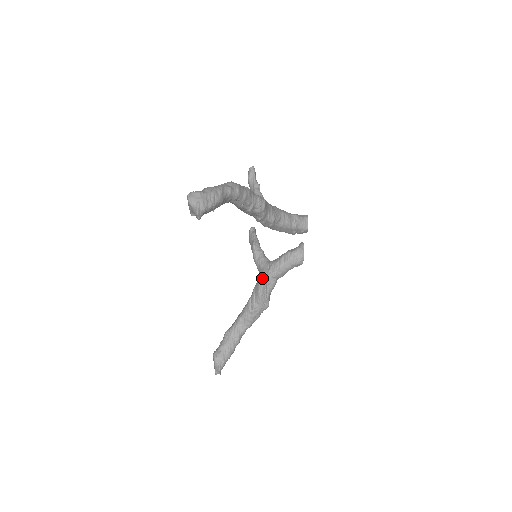
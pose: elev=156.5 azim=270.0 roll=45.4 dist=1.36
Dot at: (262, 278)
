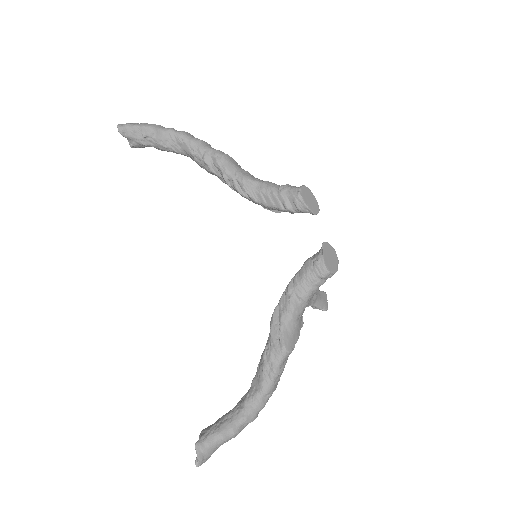
Dot at: occluded
